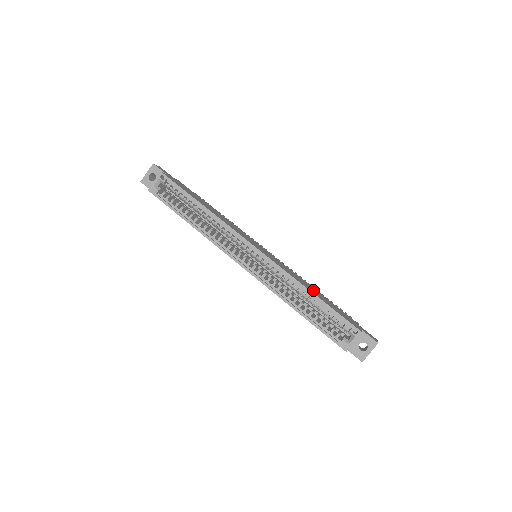
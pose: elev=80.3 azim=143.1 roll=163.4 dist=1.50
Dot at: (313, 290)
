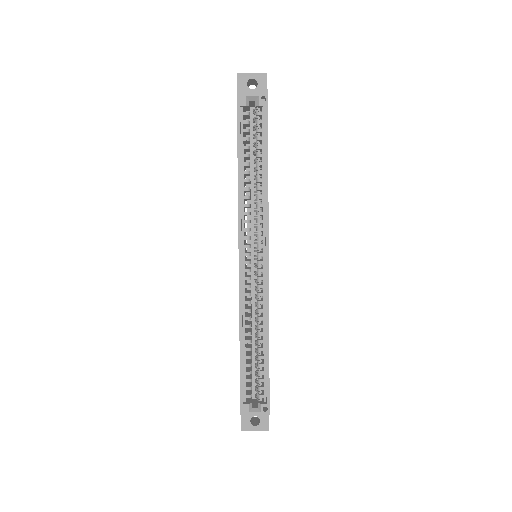
Dot at: occluded
